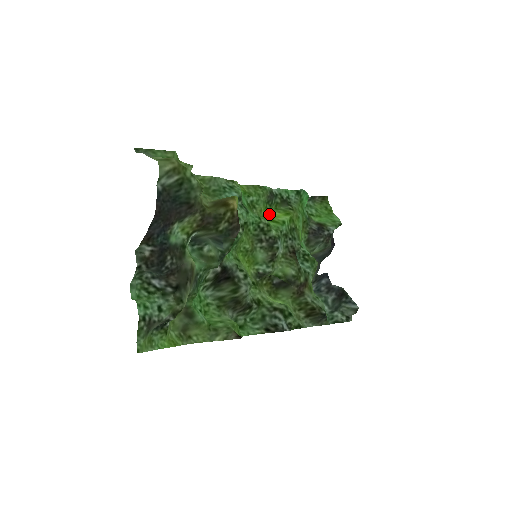
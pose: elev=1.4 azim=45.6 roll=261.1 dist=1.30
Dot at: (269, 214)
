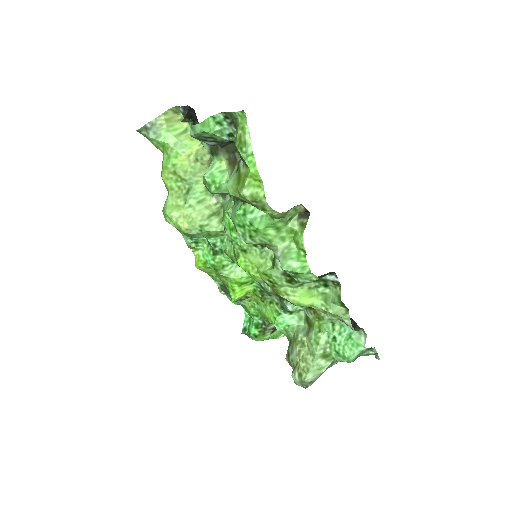
Dot at: (233, 290)
